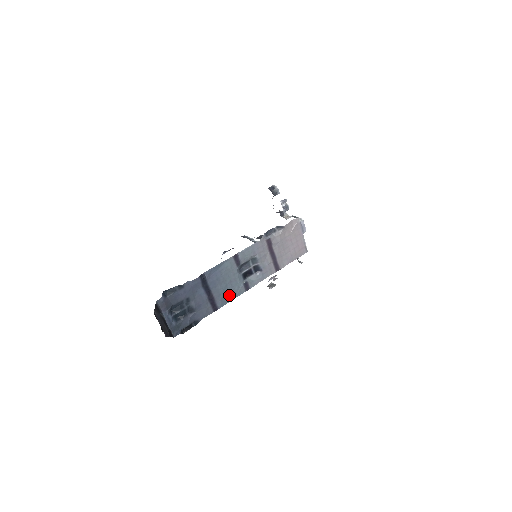
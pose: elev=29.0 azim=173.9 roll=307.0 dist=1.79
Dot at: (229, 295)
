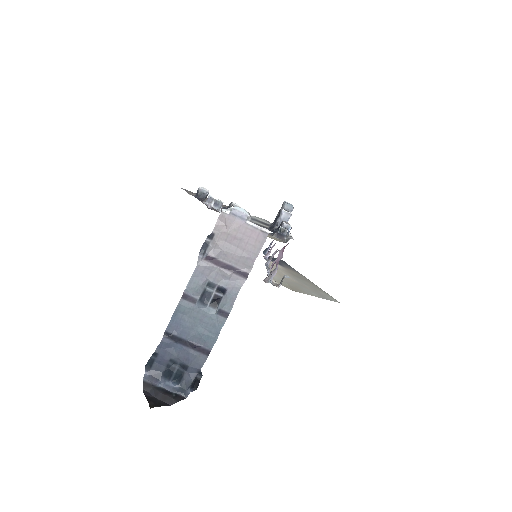
Dot at: (211, 332)
